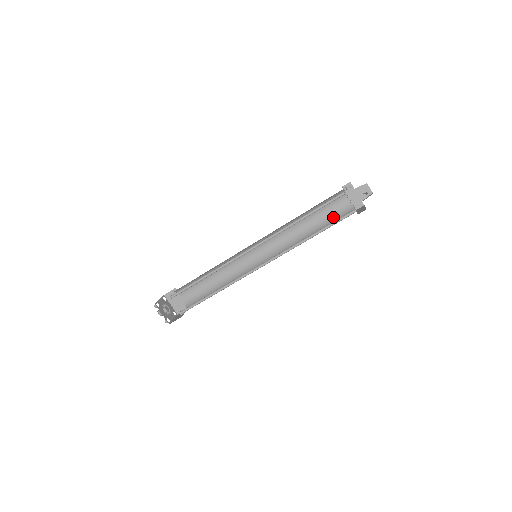
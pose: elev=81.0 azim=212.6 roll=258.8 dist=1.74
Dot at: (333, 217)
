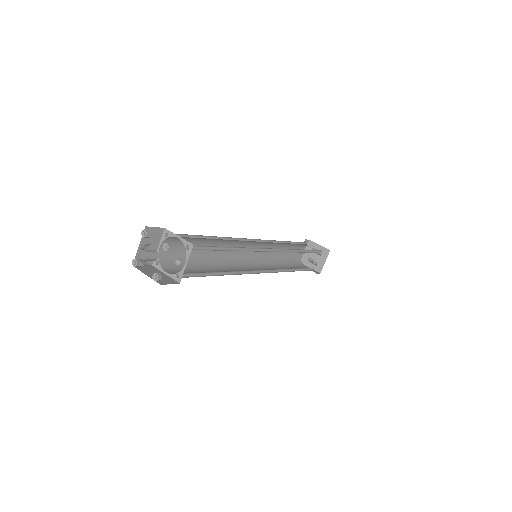
Dot at: (304, 268)
